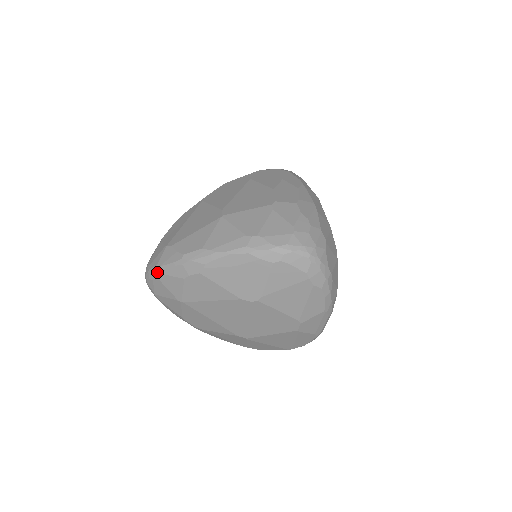
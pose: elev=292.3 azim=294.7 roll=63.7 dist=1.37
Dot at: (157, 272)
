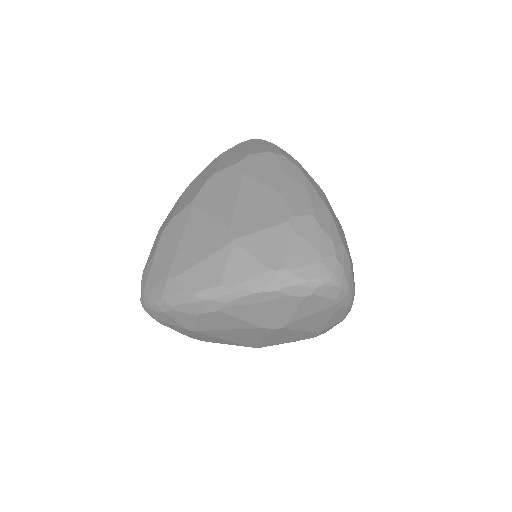
Dot at: (162, 306)
